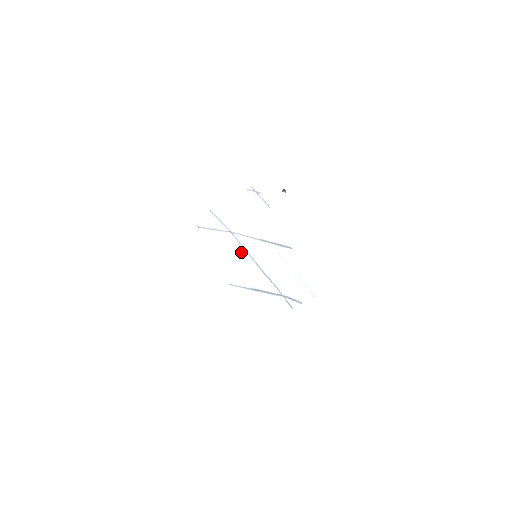
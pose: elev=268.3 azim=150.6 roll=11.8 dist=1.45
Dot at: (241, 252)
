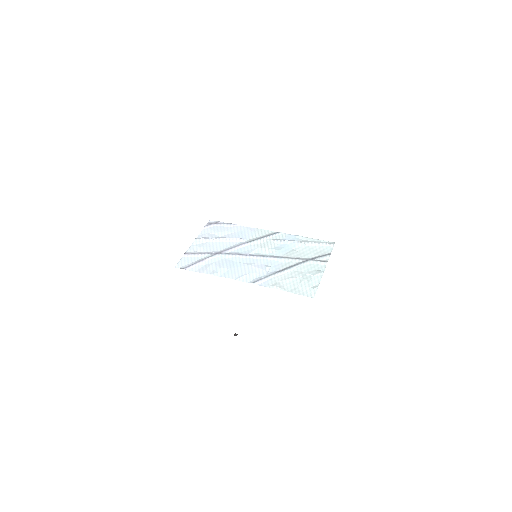
Dot at: (240, 259)
